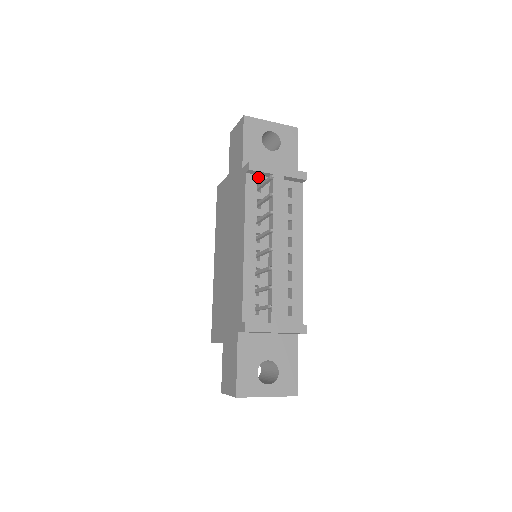
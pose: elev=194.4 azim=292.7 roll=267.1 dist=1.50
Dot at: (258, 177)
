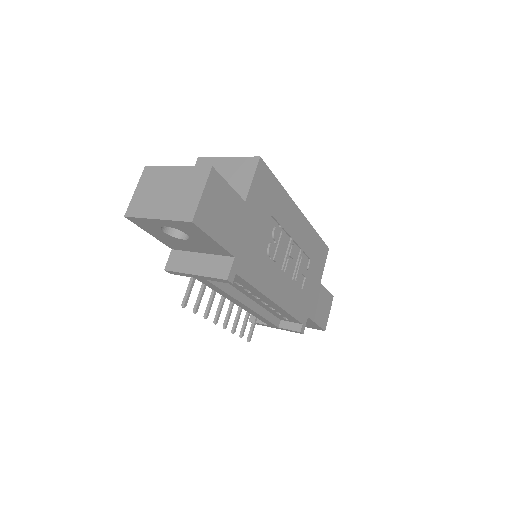
Dot at: occluded
